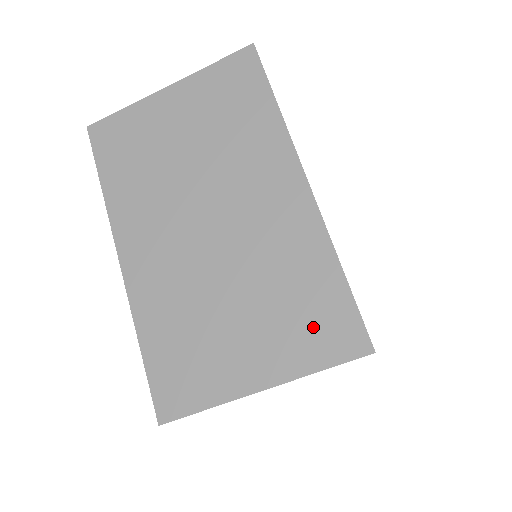
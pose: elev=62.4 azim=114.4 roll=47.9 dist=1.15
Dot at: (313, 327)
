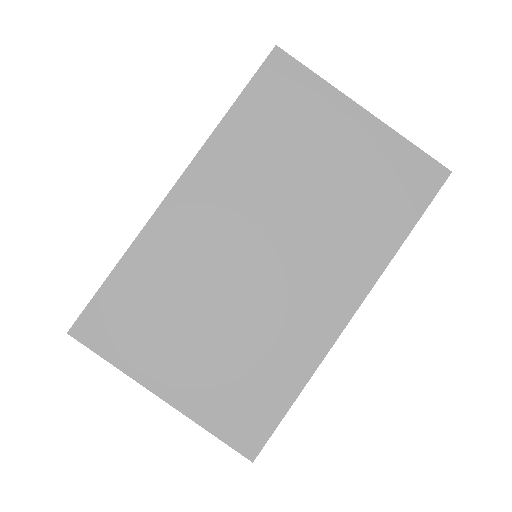
Dot at: (239, 403)
